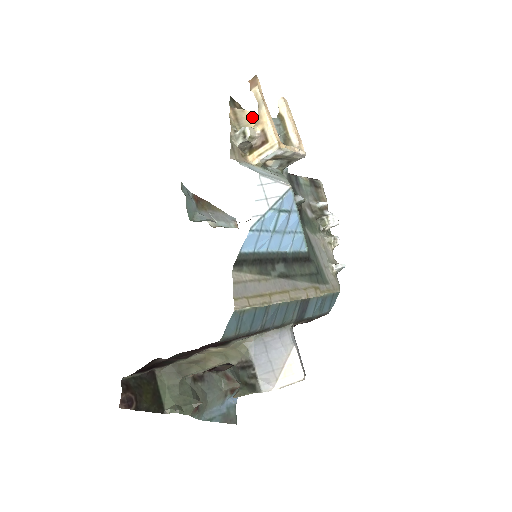
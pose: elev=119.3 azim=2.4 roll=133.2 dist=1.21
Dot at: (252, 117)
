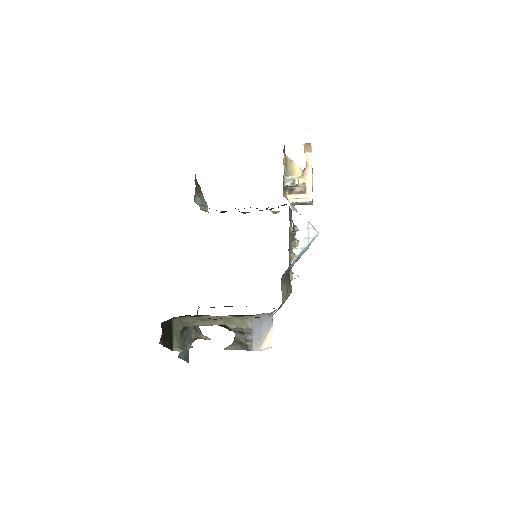
Dot at: (295, 168)
